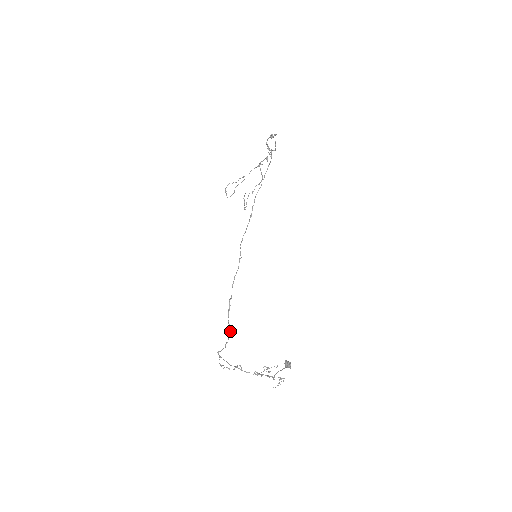
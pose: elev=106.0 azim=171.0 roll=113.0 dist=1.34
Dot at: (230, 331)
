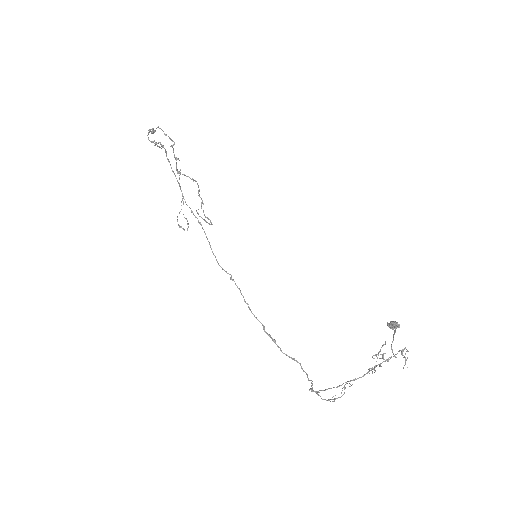
Dot at: (297, 362)
